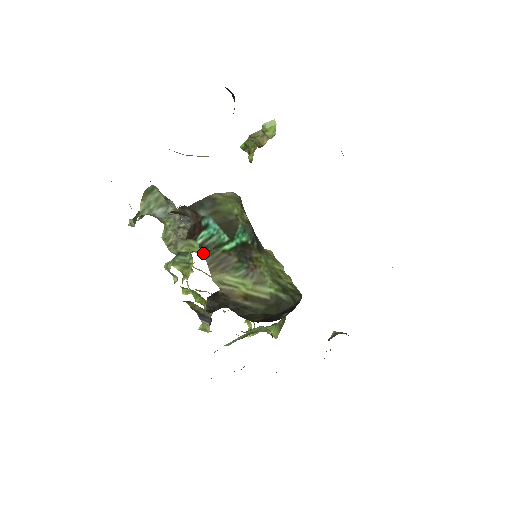
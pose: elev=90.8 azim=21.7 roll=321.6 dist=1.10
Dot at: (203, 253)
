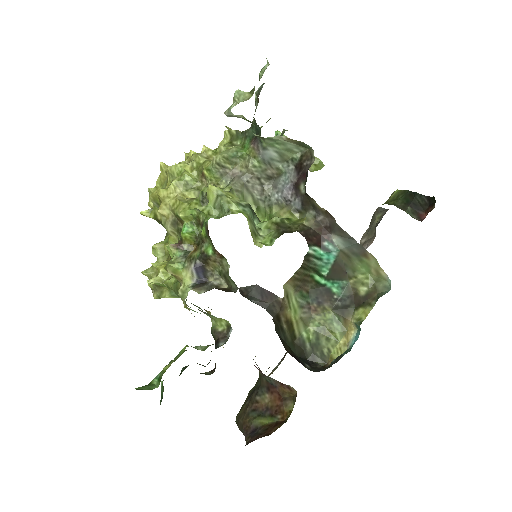
Dot at: (303, 262)
